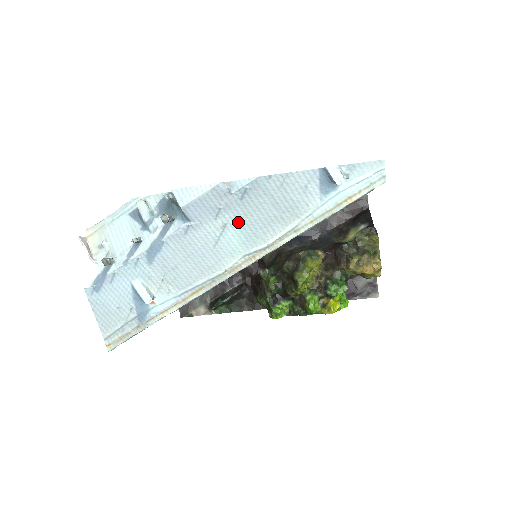
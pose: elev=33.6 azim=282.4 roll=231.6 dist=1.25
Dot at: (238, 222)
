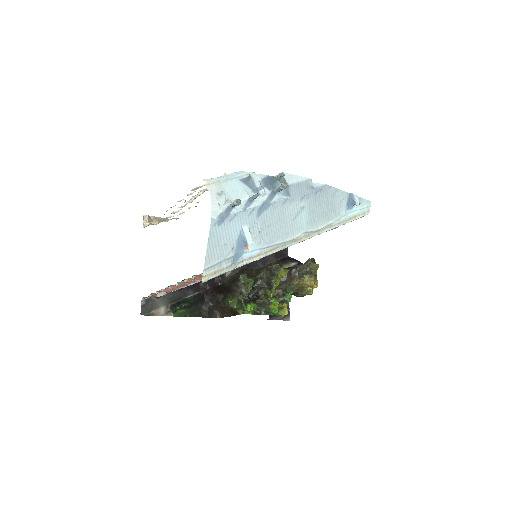
Dot at: (309, 208)
